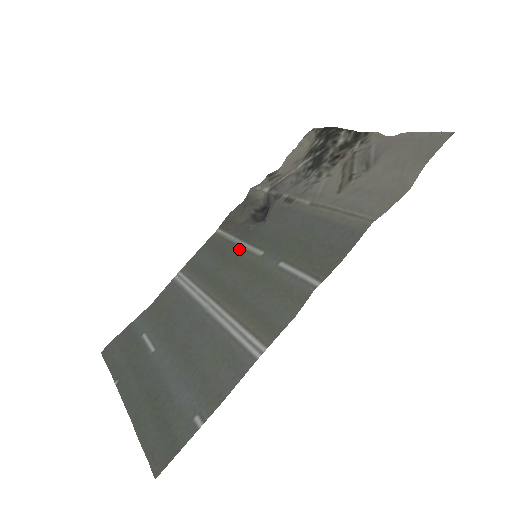
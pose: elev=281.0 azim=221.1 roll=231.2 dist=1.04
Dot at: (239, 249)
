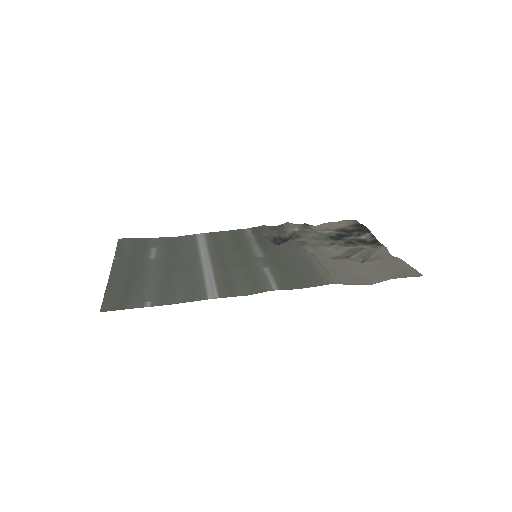
Dot at: (250, 246)
